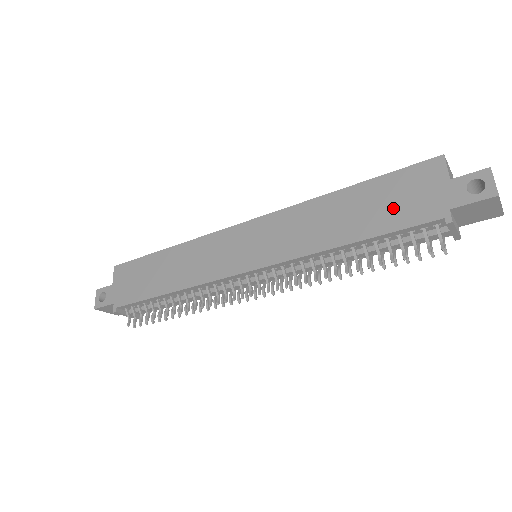
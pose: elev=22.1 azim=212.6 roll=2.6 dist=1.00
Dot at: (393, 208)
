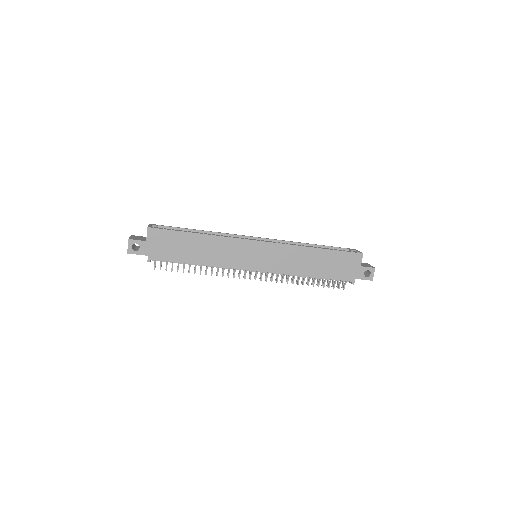
Dot at: (336, 269)
